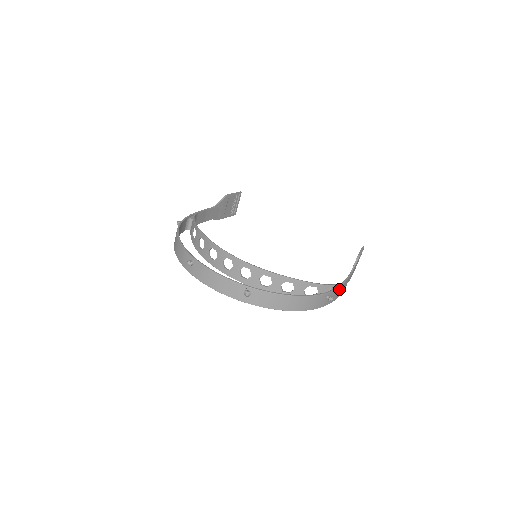
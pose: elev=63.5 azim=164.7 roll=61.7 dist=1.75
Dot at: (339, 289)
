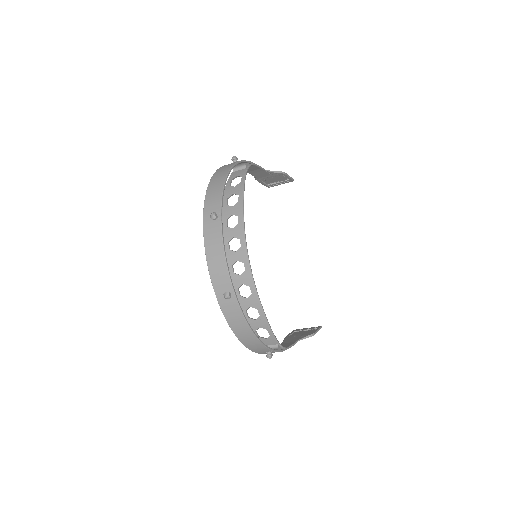
Dot at: occluded
